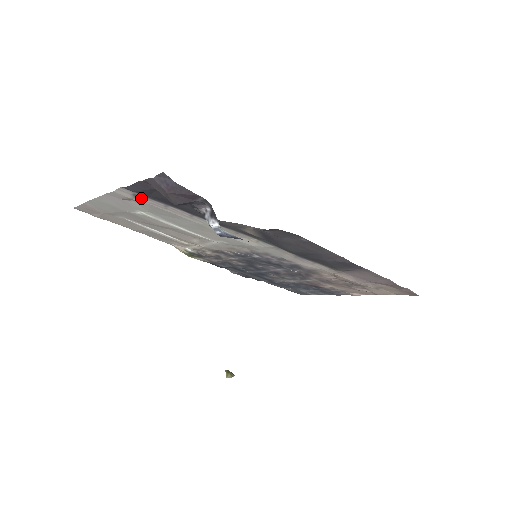
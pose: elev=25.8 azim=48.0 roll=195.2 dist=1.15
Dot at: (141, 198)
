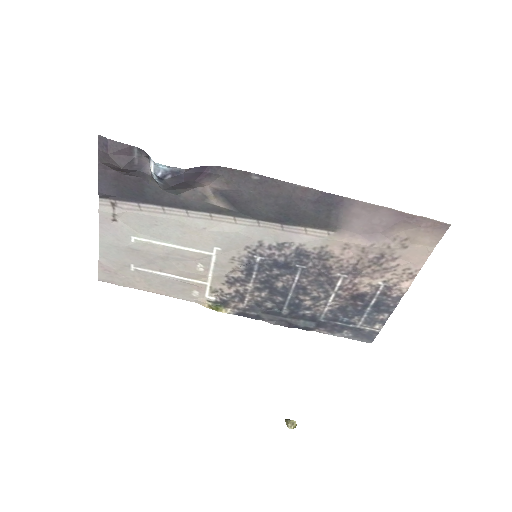
Dot at: (118, 206)
